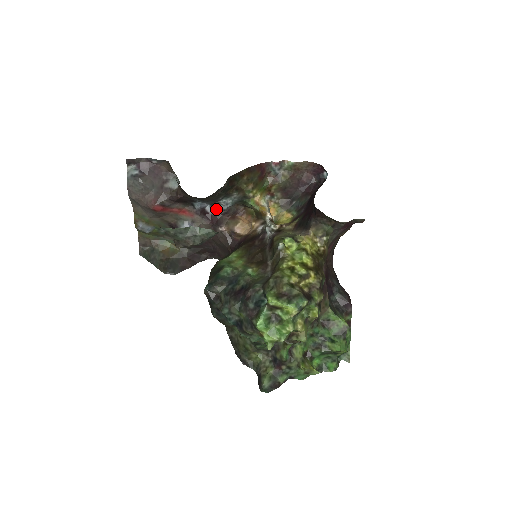
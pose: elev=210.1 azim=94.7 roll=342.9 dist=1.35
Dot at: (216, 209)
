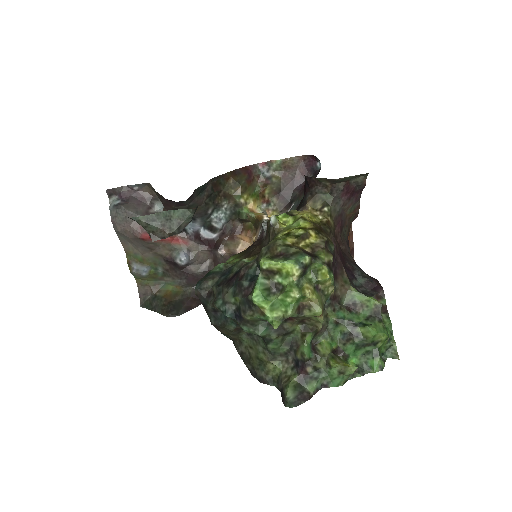
Dot at: (211, 231)
